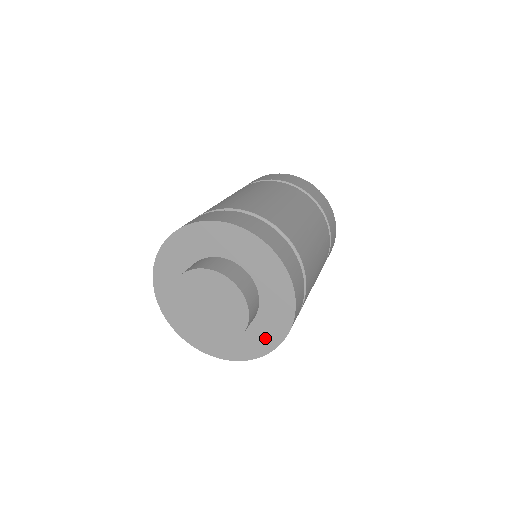
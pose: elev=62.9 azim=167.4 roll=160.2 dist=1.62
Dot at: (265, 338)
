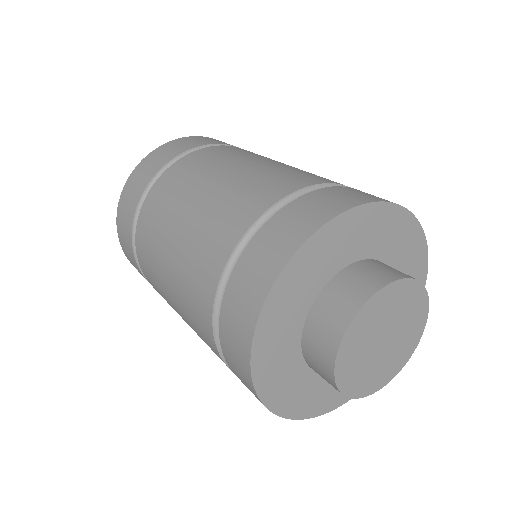
Dot at: occluded
